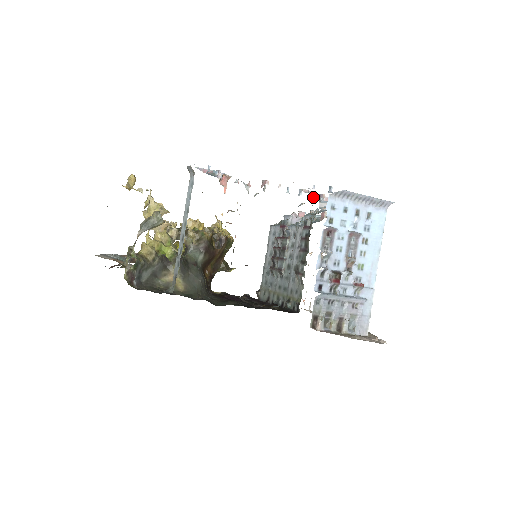
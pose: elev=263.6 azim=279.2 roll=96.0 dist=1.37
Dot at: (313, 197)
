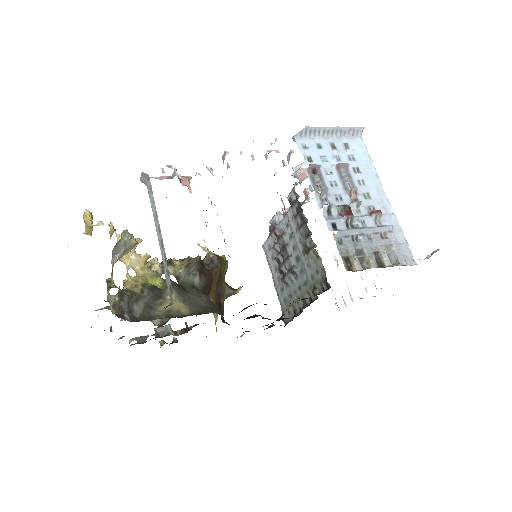
Dot at: (283, 161)
